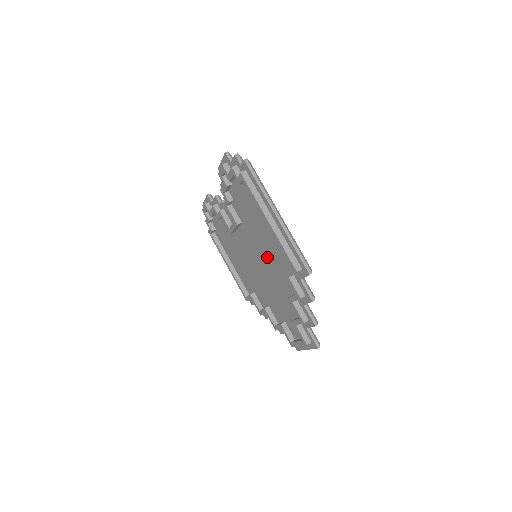
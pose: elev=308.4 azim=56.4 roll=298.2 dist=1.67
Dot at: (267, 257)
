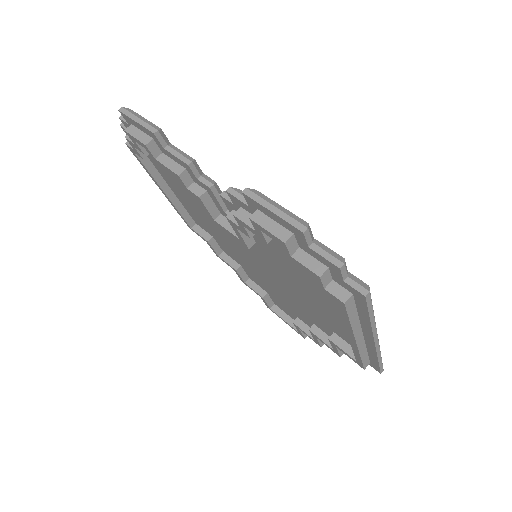
Dot at: (292, 291)
